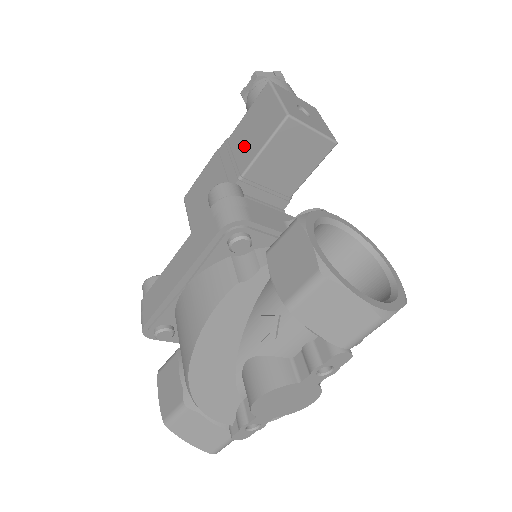
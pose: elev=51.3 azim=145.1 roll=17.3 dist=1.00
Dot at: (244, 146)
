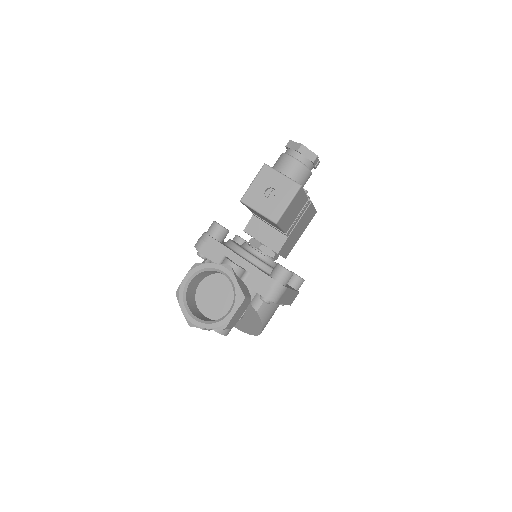
Dot at: occluded
